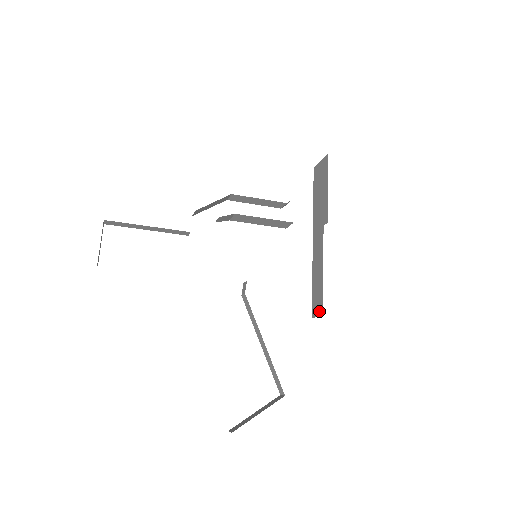
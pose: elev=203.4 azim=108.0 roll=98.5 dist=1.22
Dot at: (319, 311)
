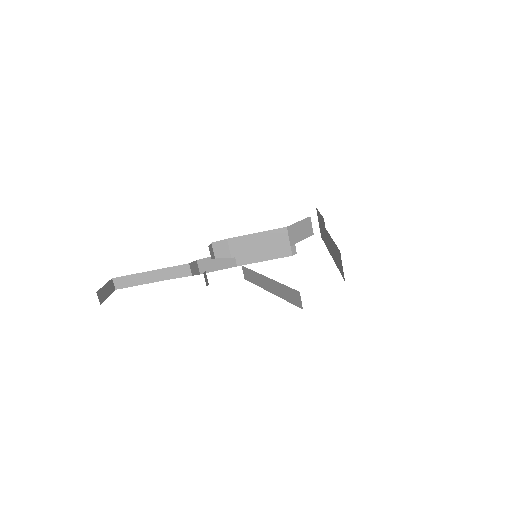
Dot at: (340, 259)
